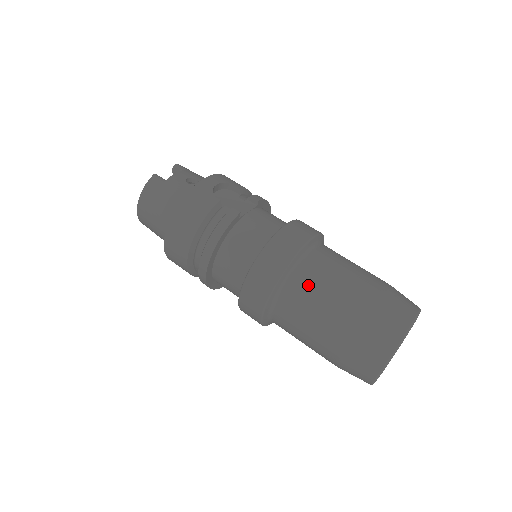
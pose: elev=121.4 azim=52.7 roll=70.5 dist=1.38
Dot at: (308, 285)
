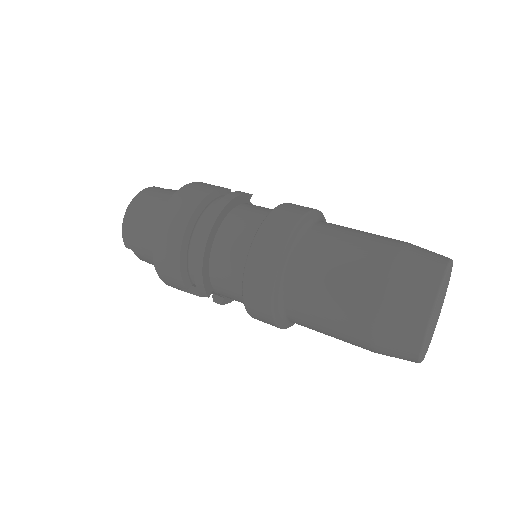
Dot at: (333, 228)
